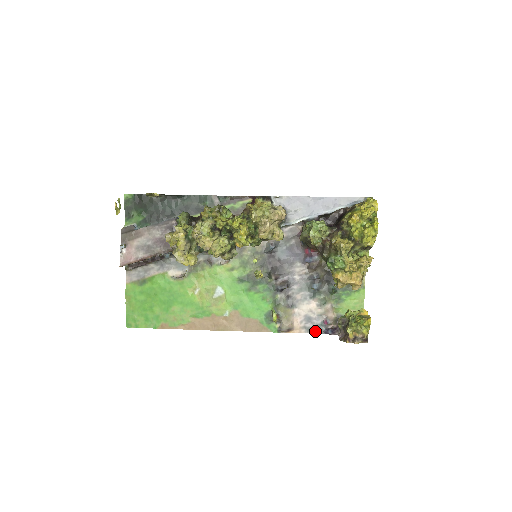
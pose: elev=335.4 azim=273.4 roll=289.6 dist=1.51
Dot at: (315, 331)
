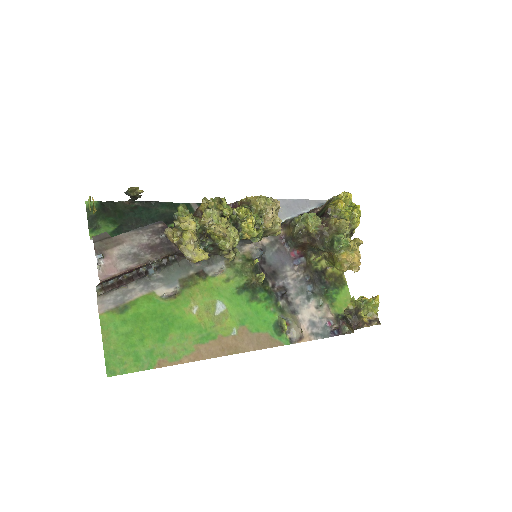
Dot at: (322, 336)
